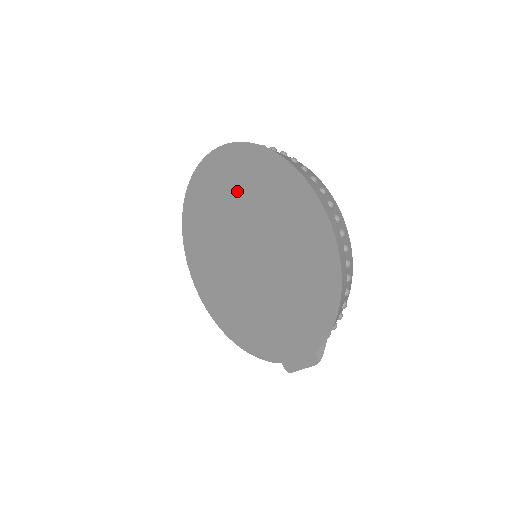
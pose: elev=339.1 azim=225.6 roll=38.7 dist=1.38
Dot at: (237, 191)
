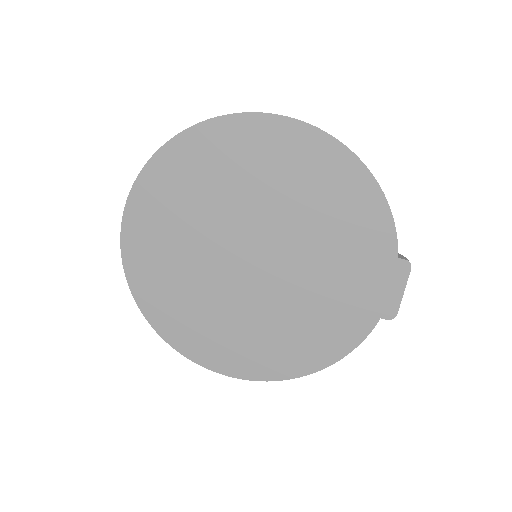
Dot at: (185, 210)
